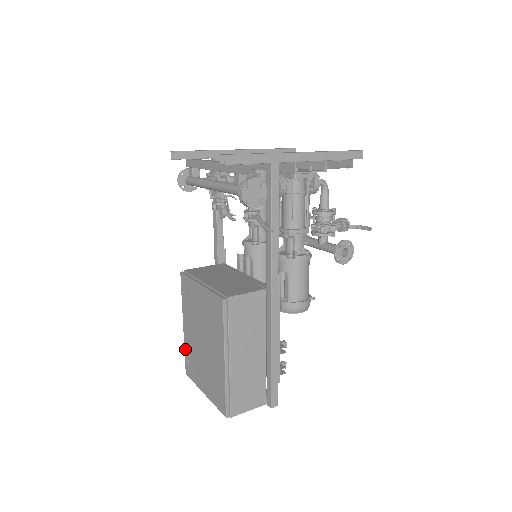
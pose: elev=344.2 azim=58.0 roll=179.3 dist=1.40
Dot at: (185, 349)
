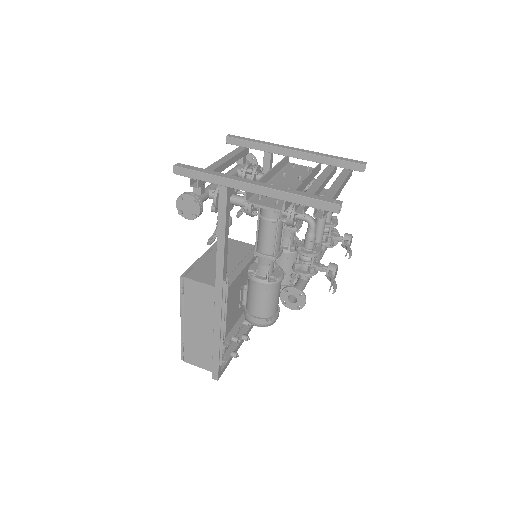
Dot at: occluded
